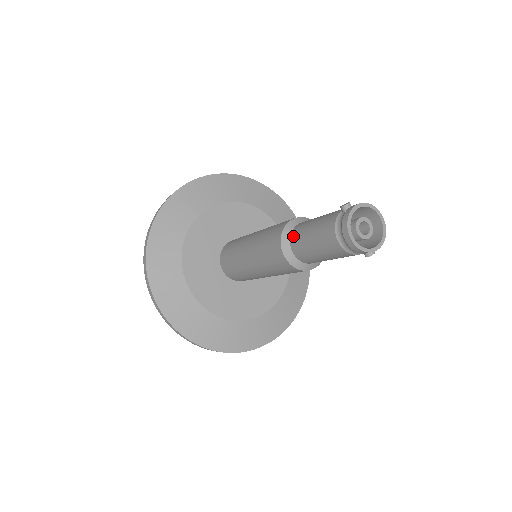
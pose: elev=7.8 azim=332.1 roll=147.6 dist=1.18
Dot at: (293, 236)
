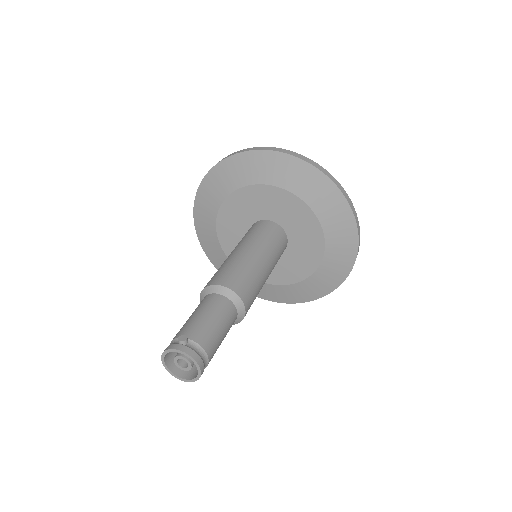
Dot at: occluded
